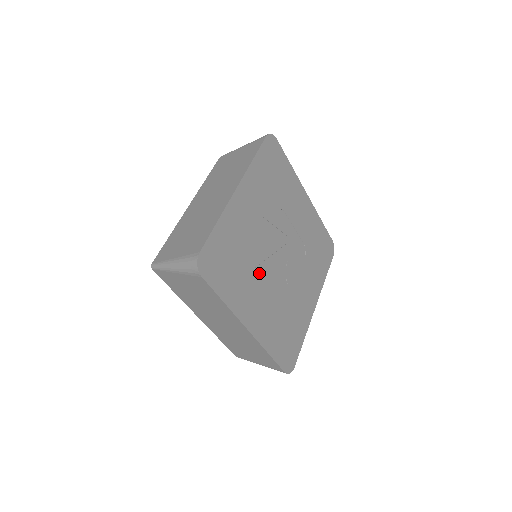
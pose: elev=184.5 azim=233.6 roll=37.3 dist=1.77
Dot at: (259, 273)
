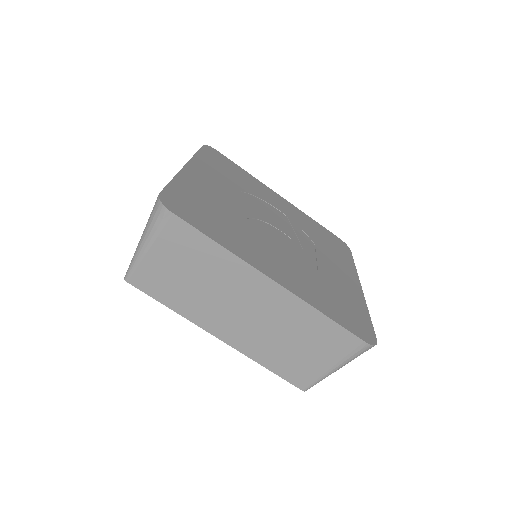
Dot at: (242, 196)
